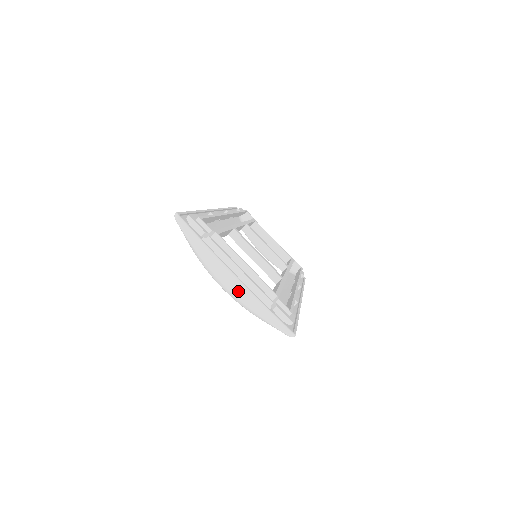
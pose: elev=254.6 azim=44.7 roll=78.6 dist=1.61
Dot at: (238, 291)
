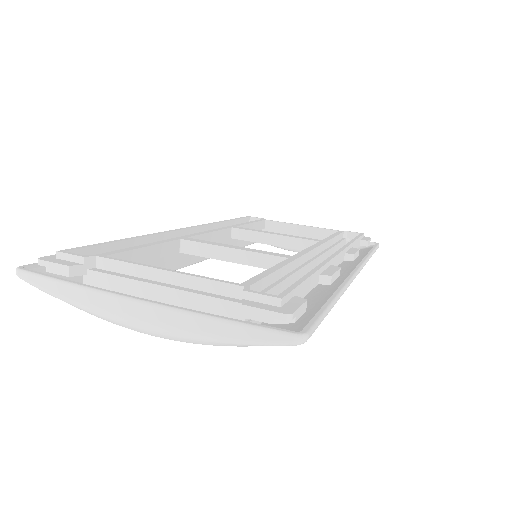
Dot at: (161, 323)
